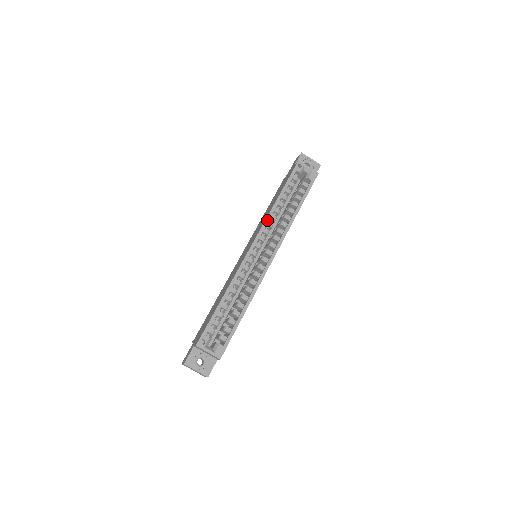
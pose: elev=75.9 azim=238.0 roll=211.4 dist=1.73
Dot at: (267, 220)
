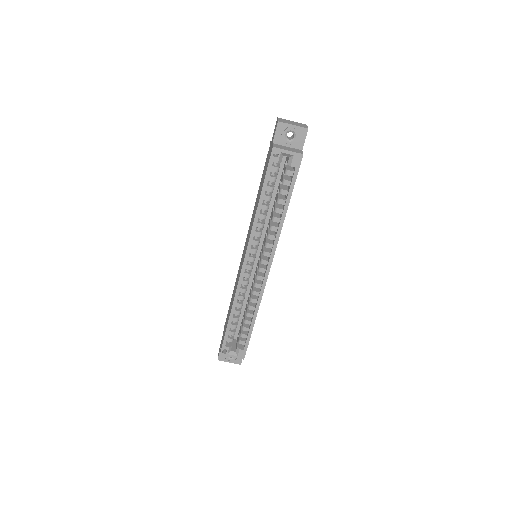
Dot at: (252, 233)
